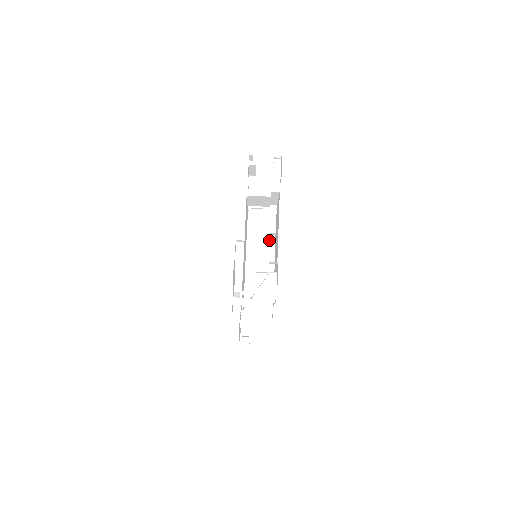
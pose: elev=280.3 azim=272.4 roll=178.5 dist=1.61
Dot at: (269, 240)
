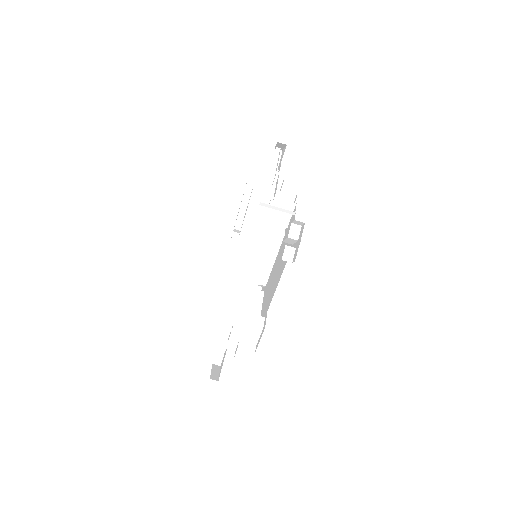
Dot at: (277, 233)
